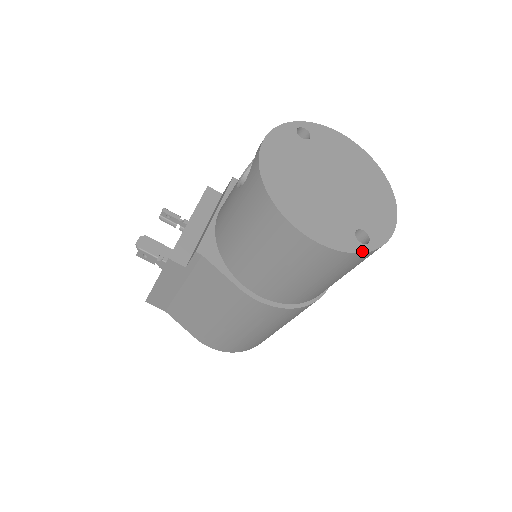
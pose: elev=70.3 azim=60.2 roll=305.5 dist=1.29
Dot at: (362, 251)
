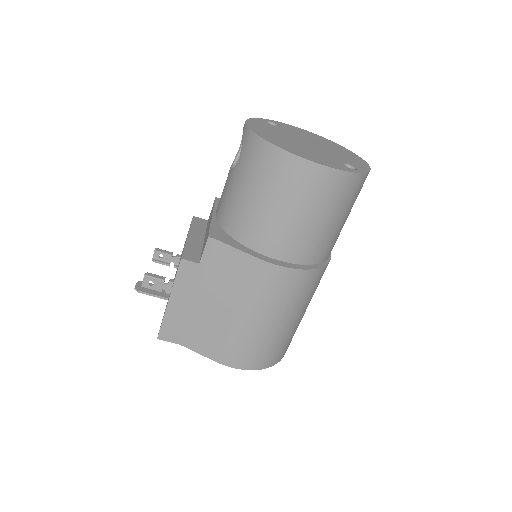
Dot at: (355, 172)
